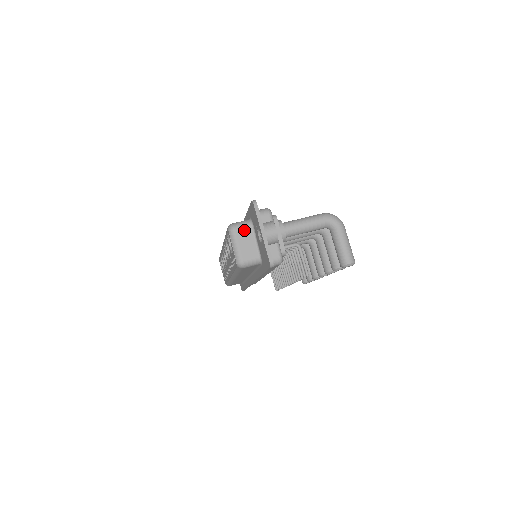
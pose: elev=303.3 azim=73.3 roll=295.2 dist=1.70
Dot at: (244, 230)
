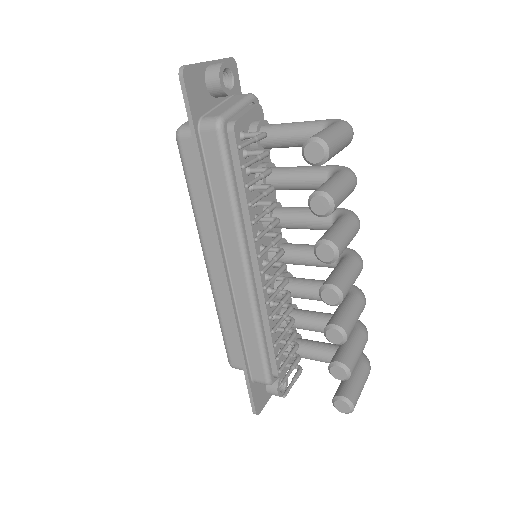
Dot at: occluded
